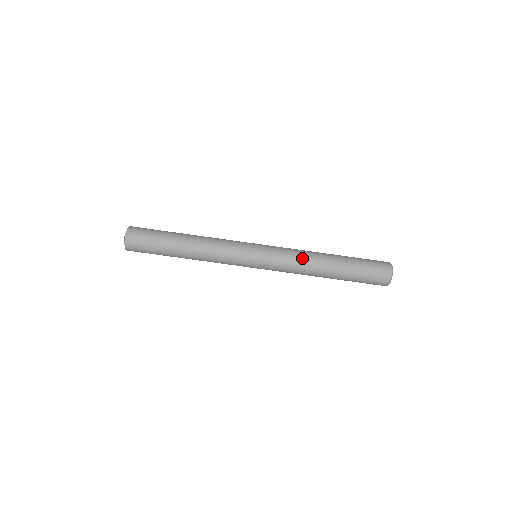
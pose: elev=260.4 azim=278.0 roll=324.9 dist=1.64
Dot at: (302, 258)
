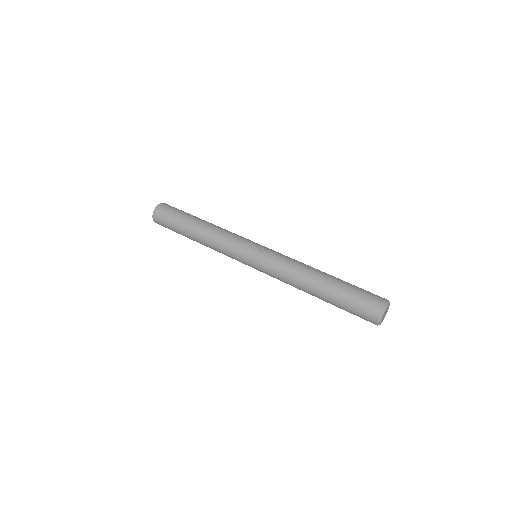
Dot at: (301, 262)
